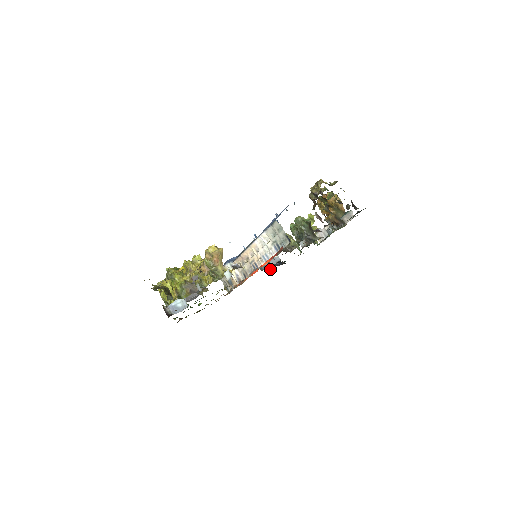
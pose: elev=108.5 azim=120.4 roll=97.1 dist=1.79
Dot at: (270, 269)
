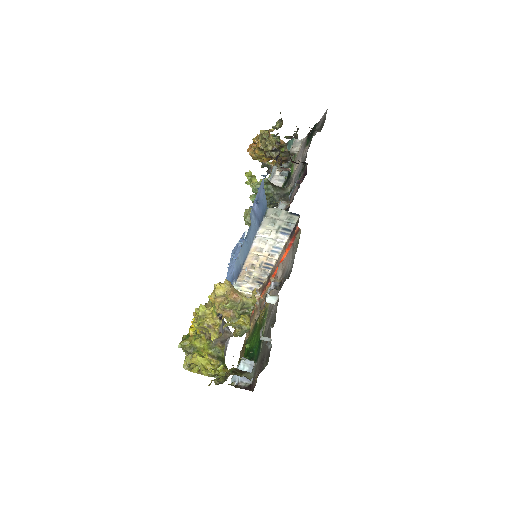
Dot at: occluded
